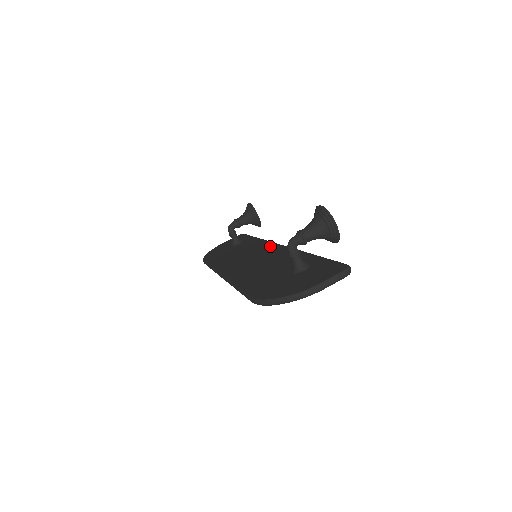
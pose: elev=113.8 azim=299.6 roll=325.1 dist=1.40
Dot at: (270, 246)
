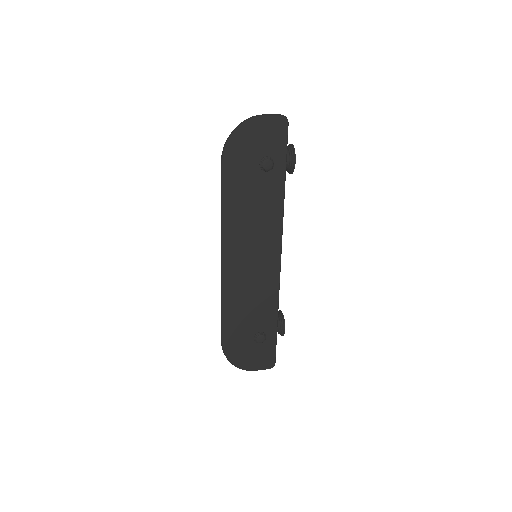
Dot at: (273, 263)
